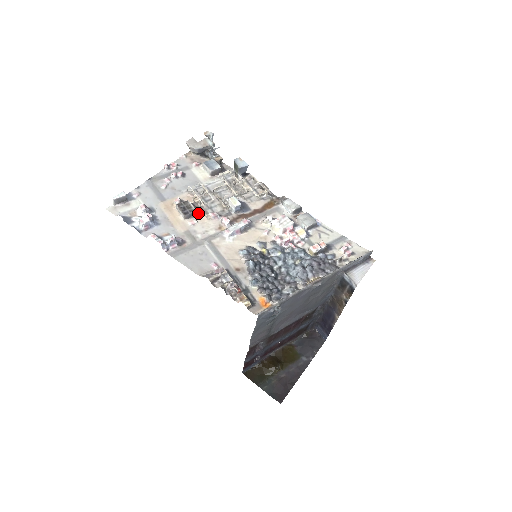
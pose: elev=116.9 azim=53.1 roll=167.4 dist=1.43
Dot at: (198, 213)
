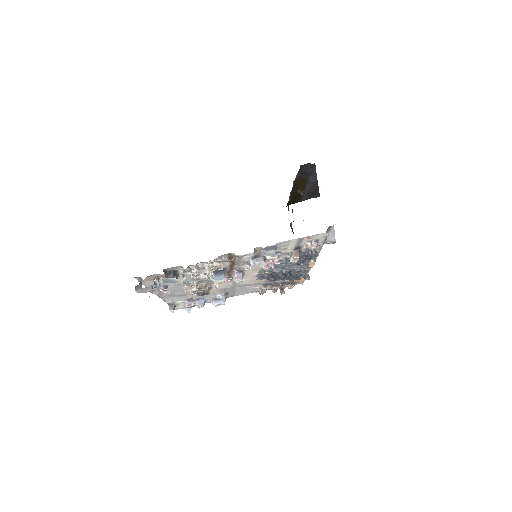
Dot at: (210, 287)
